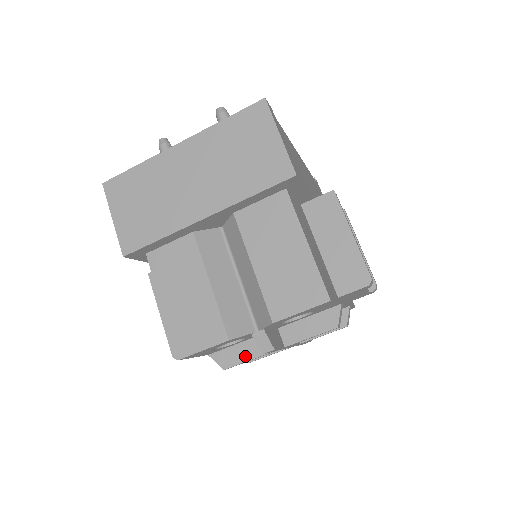
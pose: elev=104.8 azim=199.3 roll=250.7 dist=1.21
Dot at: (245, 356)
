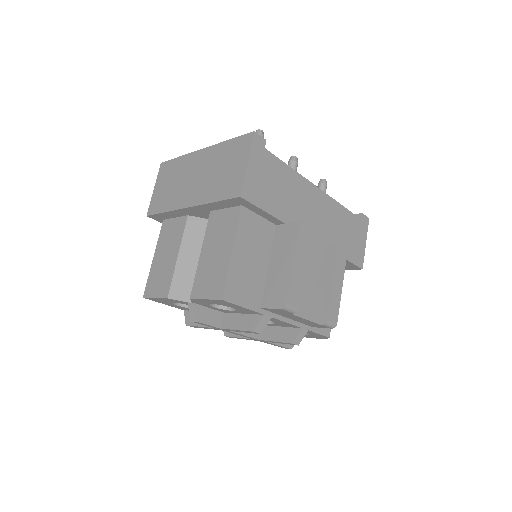
Dot at: occluded
